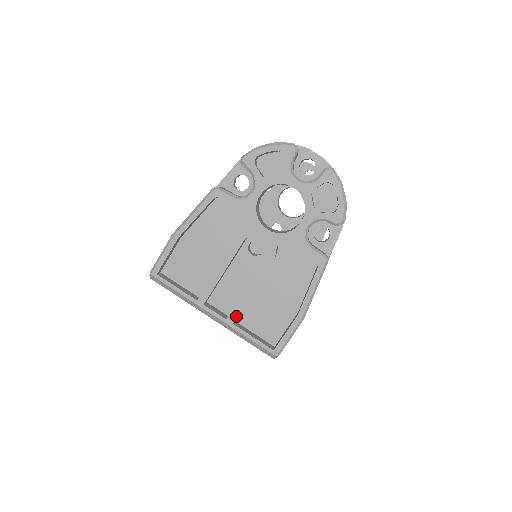
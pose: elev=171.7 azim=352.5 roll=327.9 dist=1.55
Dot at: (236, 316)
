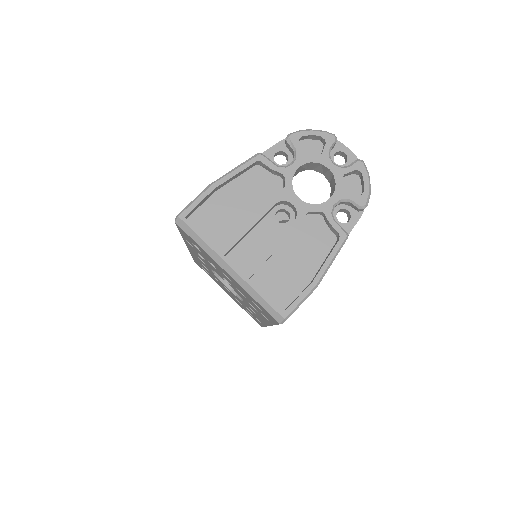
Dot at: (253, 272)
